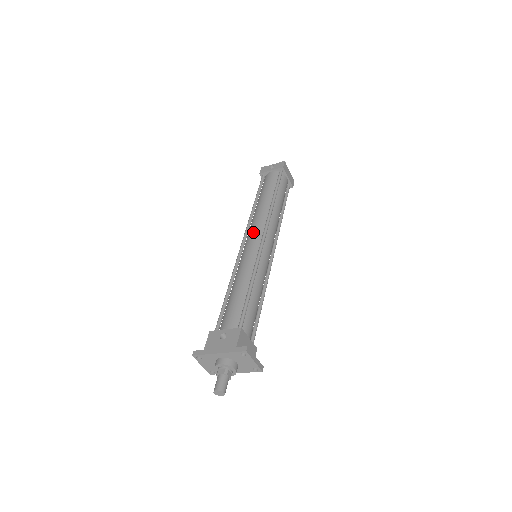
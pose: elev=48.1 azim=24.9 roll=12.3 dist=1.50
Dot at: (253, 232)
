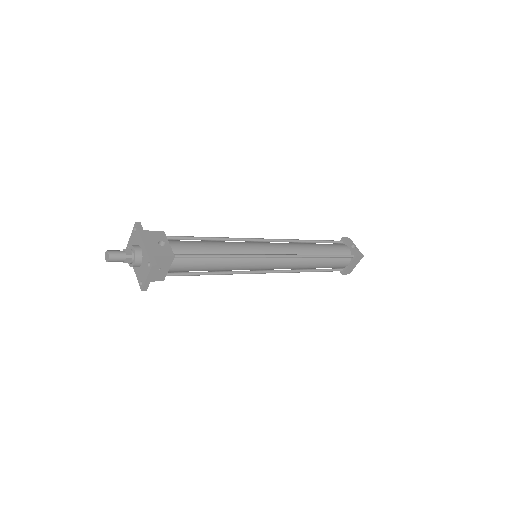
Dot at: (278, 245)
